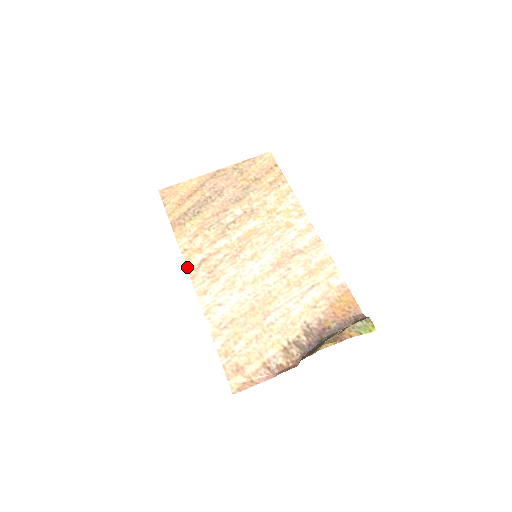
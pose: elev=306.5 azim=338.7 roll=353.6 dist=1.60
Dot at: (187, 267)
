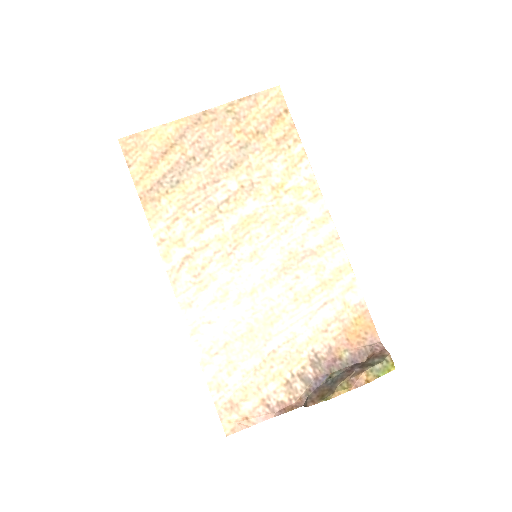
Dot at: (165, 266)
